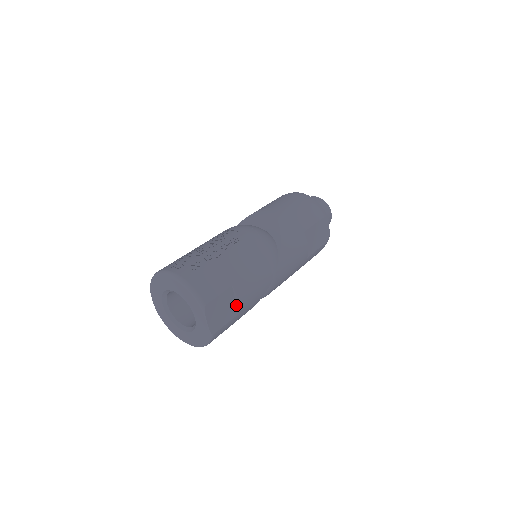
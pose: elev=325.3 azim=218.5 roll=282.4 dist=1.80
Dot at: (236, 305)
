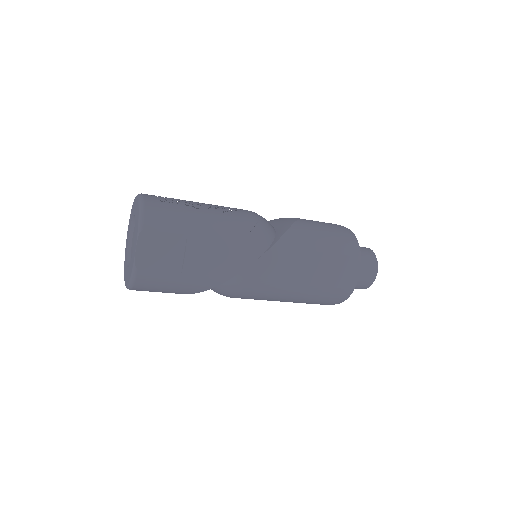
Dot at: (183, 261)
